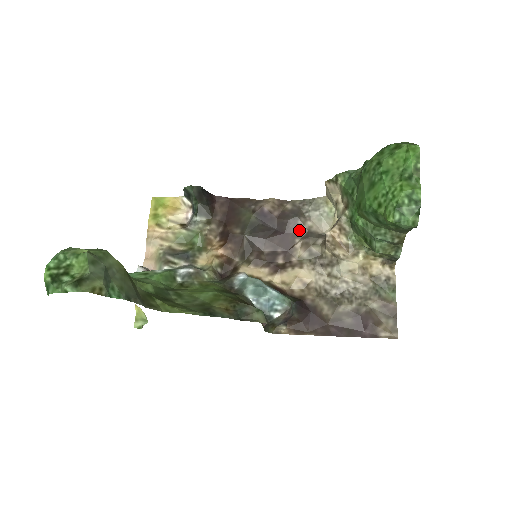
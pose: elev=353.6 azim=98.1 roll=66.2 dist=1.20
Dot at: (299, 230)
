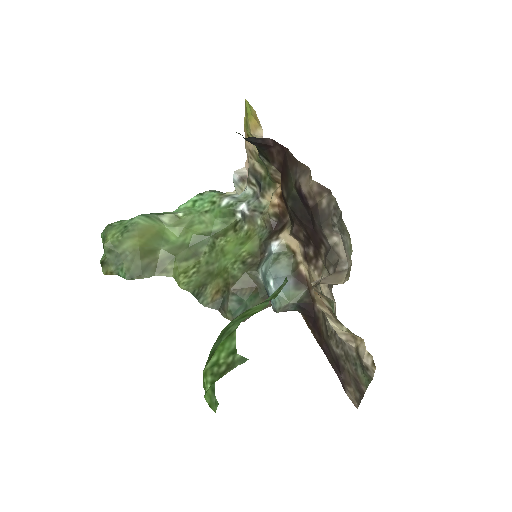
Dot at: (324, 239)
